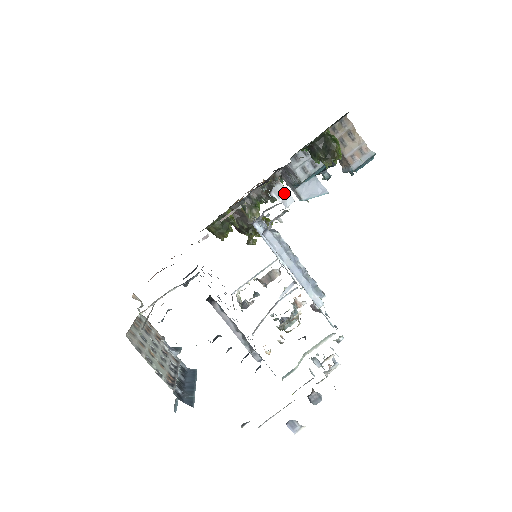
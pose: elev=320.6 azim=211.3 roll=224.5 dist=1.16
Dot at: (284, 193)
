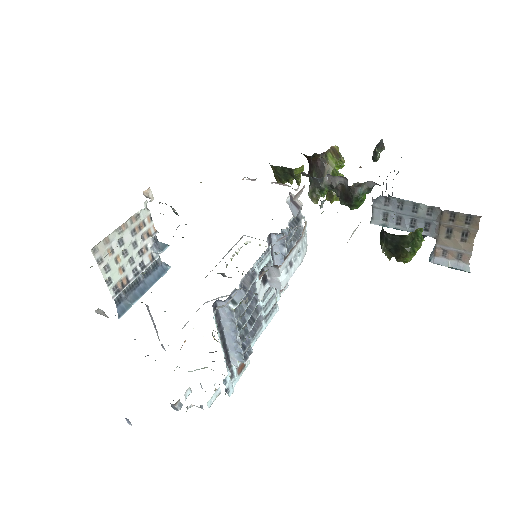
Dot at: (277, 277)
